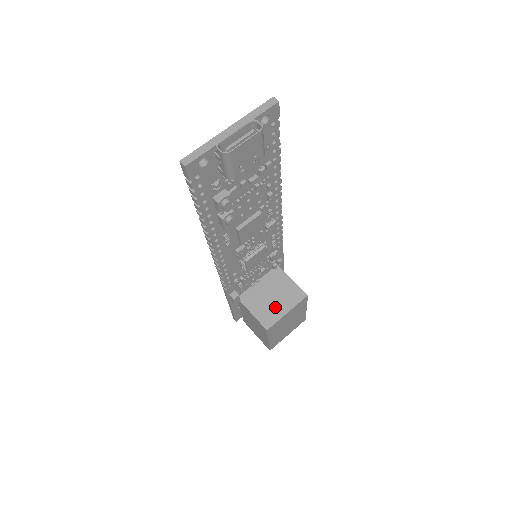
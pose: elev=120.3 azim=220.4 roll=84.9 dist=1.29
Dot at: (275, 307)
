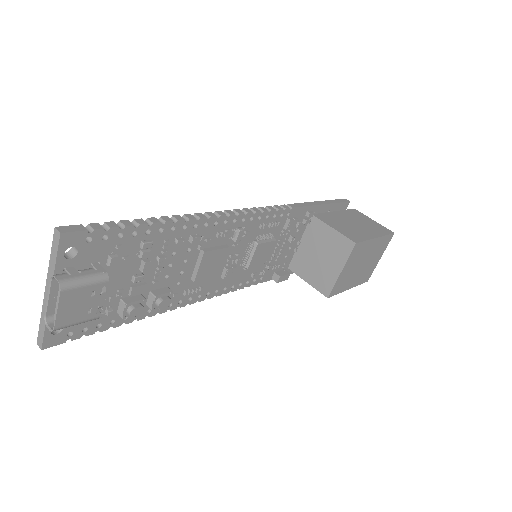
Dot at: (326, 269)
